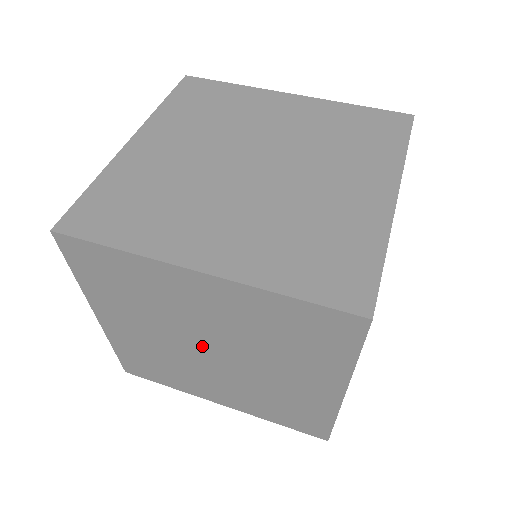
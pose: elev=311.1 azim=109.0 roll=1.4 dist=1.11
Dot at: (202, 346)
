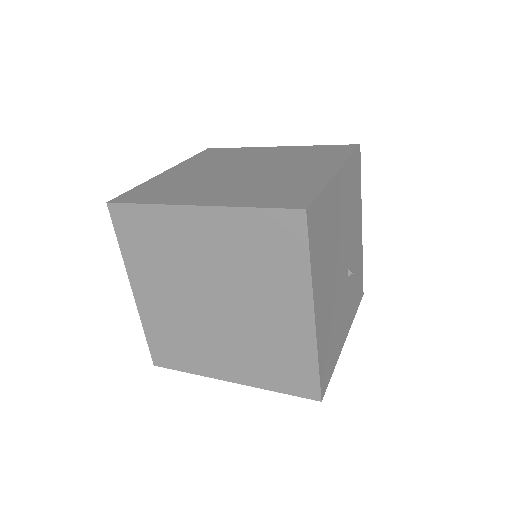
Dot at: (207, 296)
